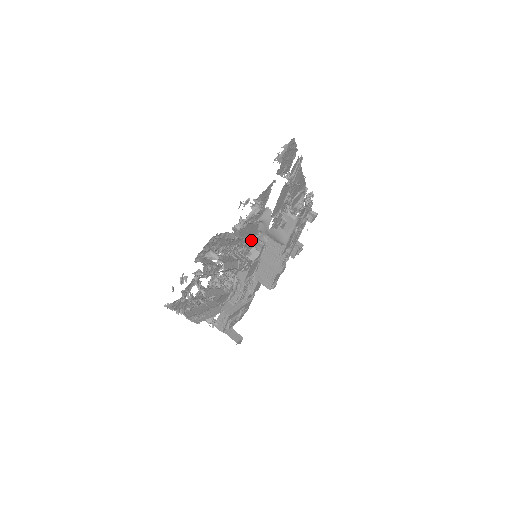
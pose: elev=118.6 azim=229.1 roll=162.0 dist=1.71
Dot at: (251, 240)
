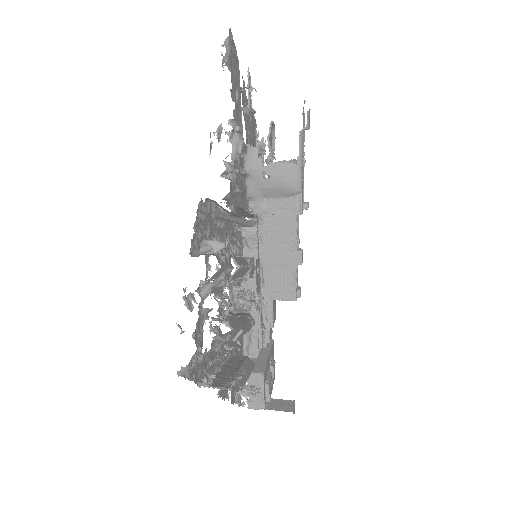
Dot at: (242, 224)
